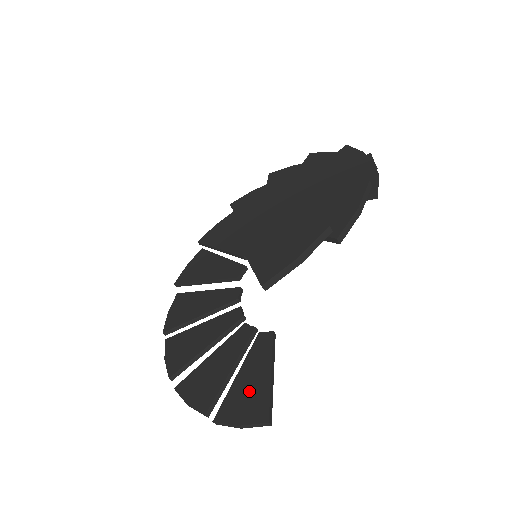
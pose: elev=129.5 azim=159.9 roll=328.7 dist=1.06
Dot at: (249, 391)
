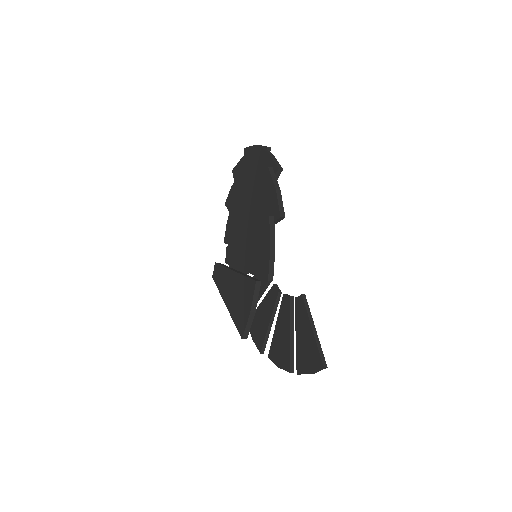
Dot at: (306, 347)
